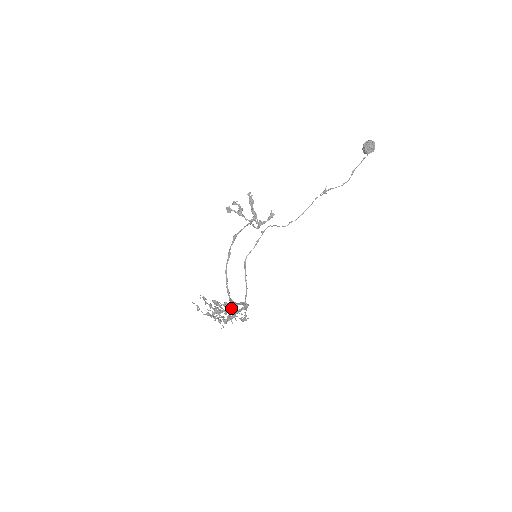
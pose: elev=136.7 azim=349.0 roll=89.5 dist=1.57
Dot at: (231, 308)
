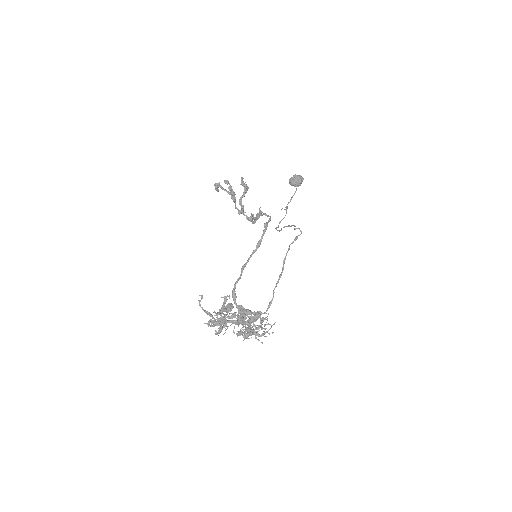
Dot at: occluded
